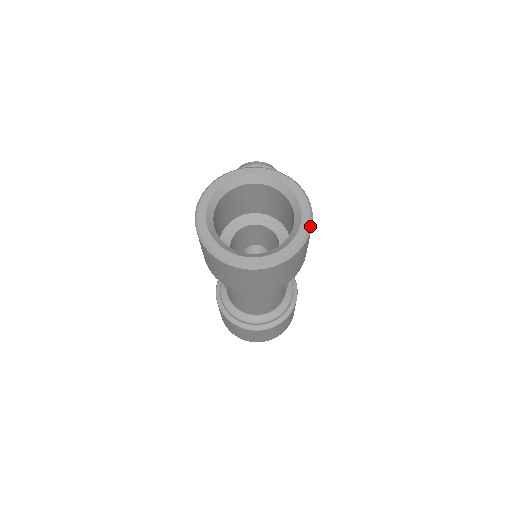
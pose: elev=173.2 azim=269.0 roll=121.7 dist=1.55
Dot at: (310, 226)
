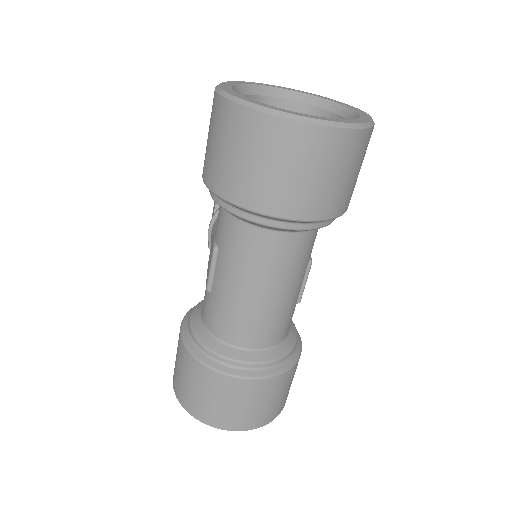
Dot at: occluded
